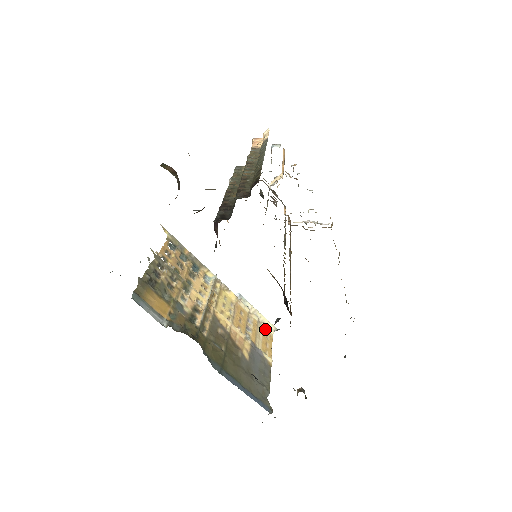
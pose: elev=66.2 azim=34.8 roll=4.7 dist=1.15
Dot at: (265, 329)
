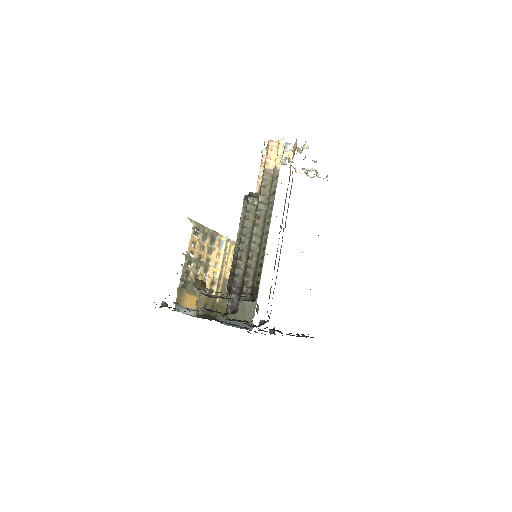
Dot at: occluded
